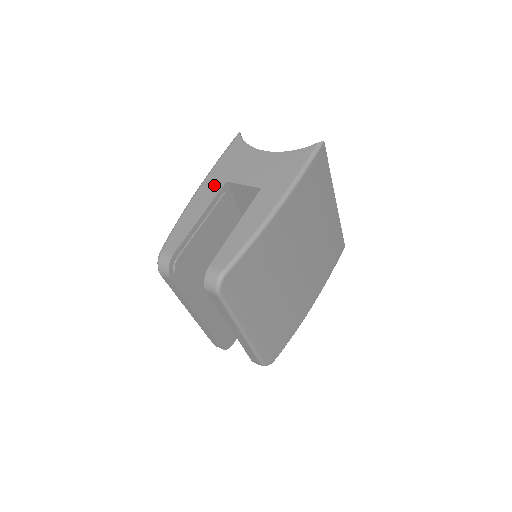
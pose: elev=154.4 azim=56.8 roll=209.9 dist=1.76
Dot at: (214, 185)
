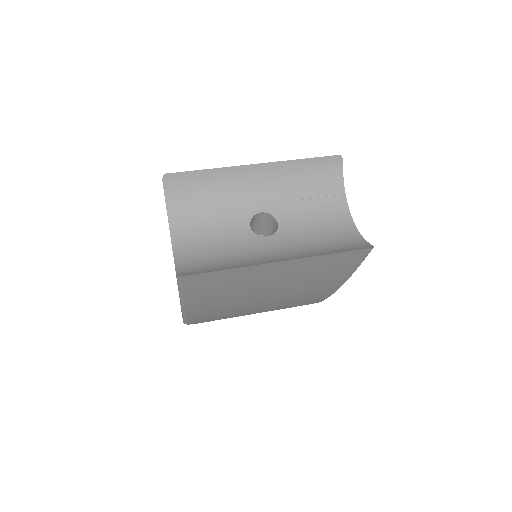
Dot at: occluded
